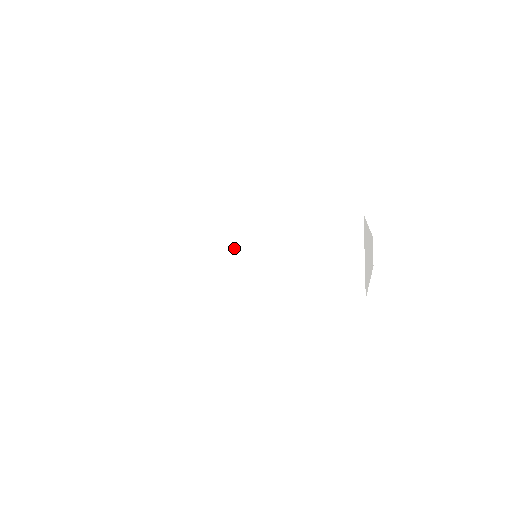
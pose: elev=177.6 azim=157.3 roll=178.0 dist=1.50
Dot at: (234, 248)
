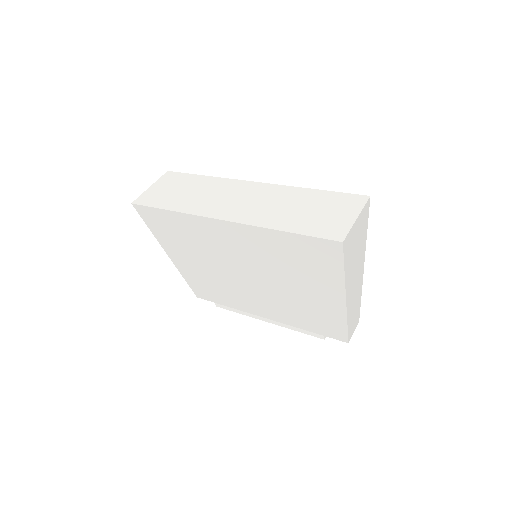
Dot at: (254, 196)
